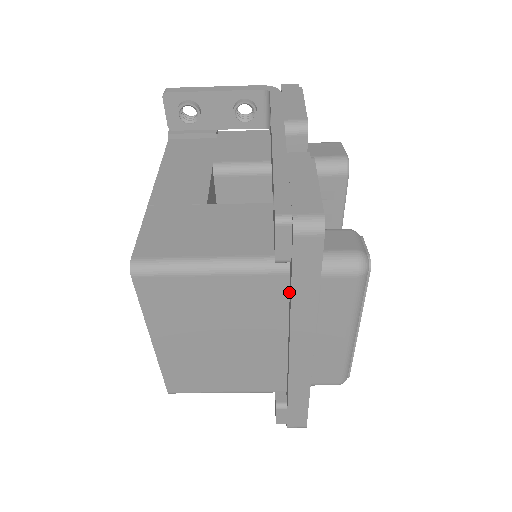
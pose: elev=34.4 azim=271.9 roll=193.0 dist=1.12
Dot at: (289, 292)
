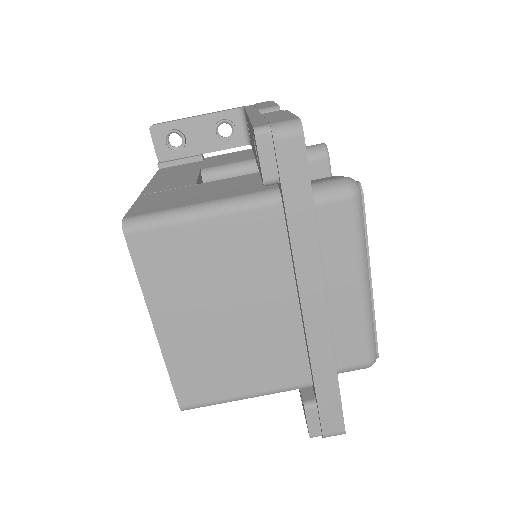
Dot at: (286, 229)
